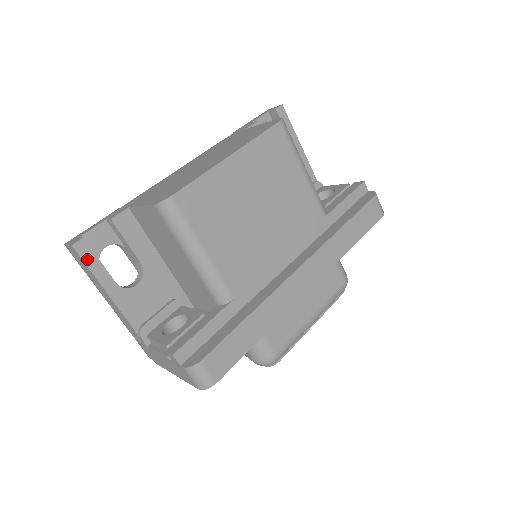
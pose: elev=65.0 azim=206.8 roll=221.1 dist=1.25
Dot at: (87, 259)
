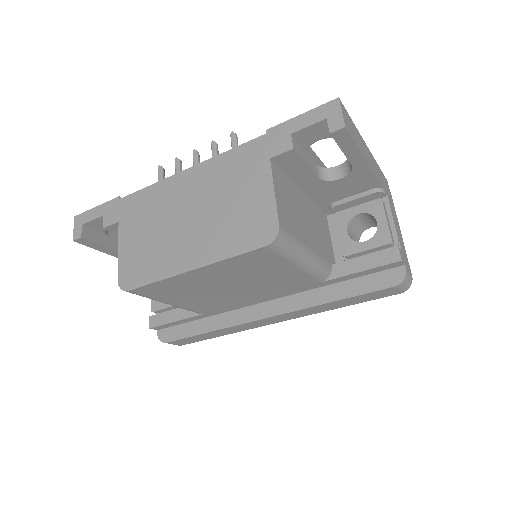
Dot at: (90, 245)
